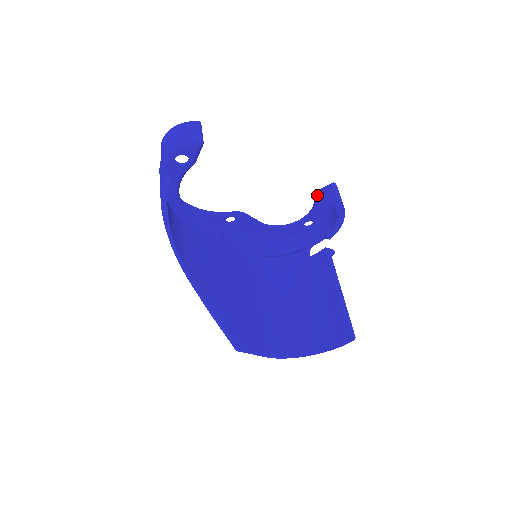
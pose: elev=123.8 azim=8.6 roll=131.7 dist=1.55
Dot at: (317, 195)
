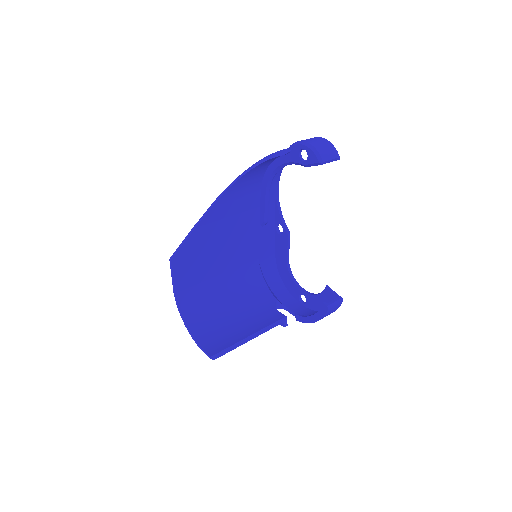
Dot at: (328, 290)
